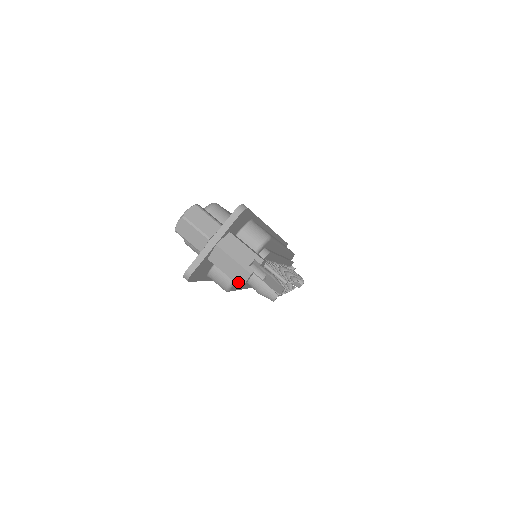
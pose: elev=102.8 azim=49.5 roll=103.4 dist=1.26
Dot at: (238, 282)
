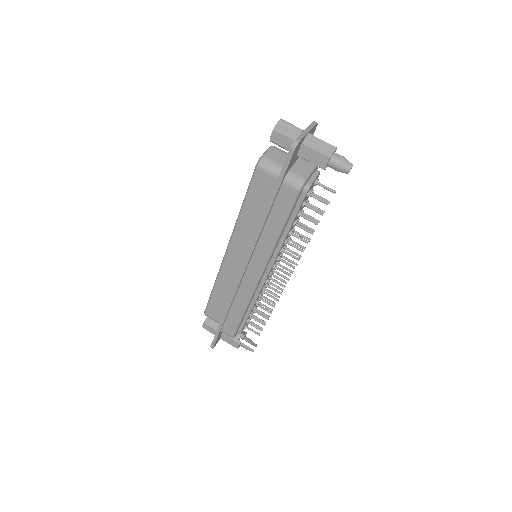
Dot at: (327, 154)
